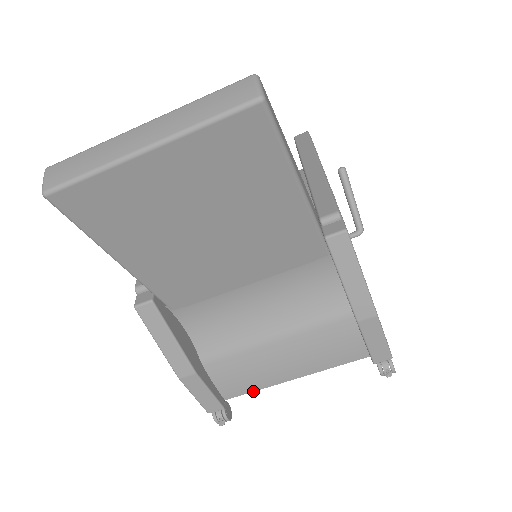
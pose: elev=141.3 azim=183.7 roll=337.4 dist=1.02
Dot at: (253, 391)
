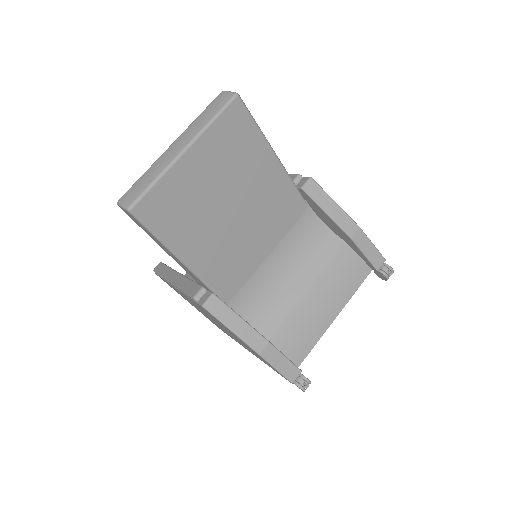
Dot at: (313, 347)
